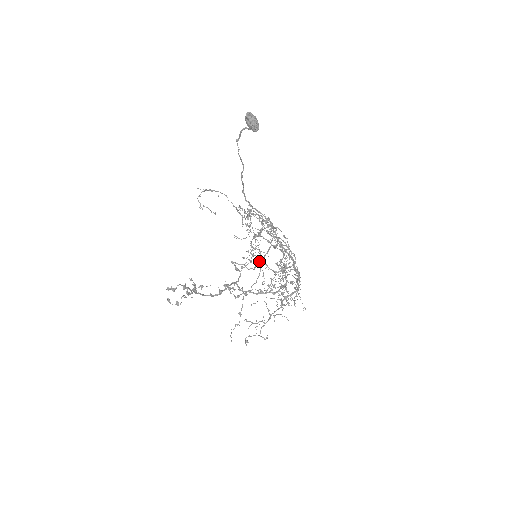
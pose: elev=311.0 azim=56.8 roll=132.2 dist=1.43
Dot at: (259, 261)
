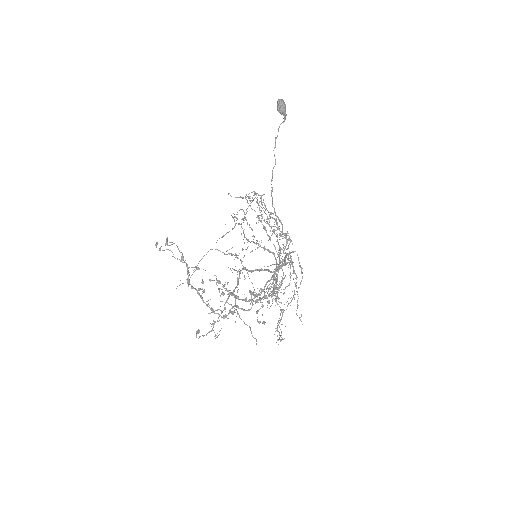
Dot at: (238, 223)
